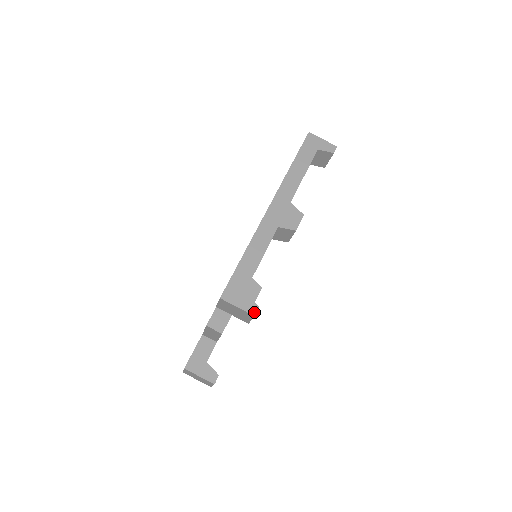
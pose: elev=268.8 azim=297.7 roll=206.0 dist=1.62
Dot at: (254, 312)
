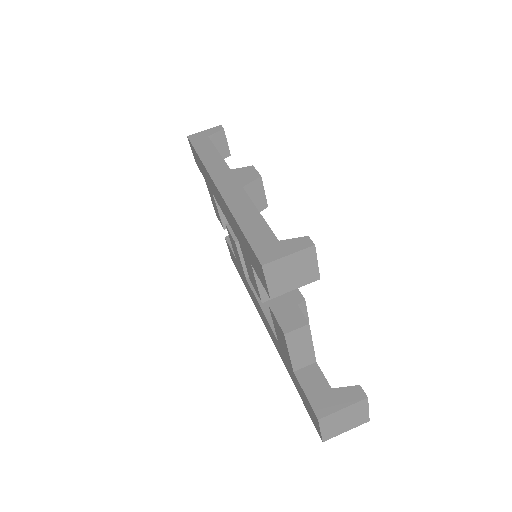
Dot at: (310, 243)
